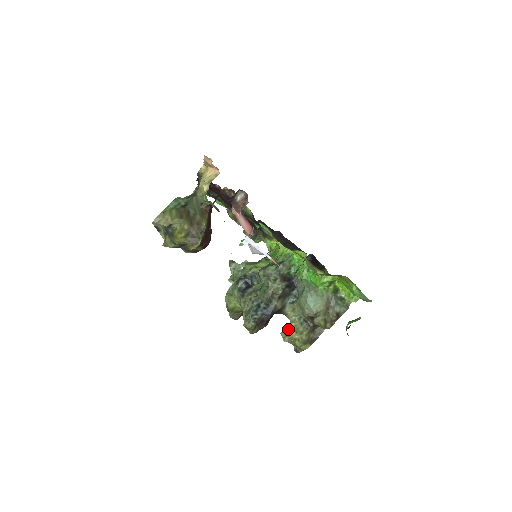
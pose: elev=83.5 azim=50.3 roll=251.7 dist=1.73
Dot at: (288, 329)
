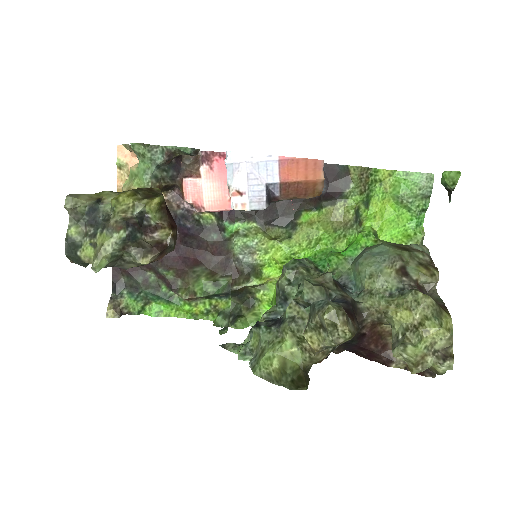
Dot at: (395, 327)
